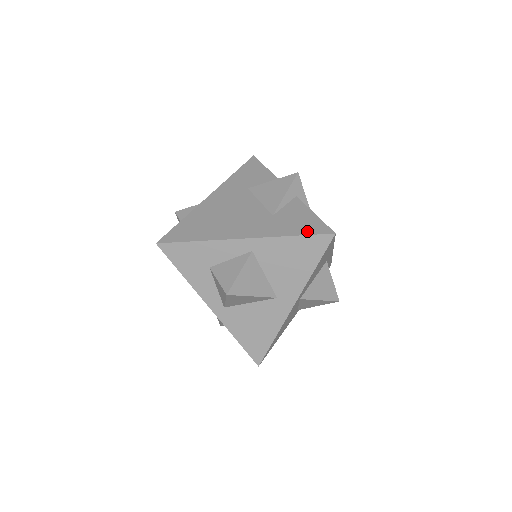
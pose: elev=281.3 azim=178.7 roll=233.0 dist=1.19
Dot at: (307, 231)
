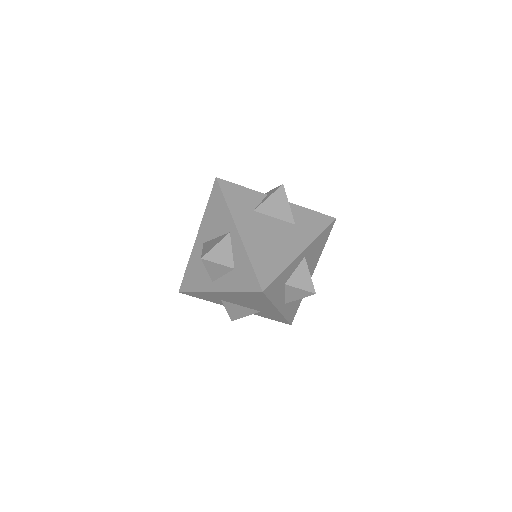
Dot at: (324, 225)
